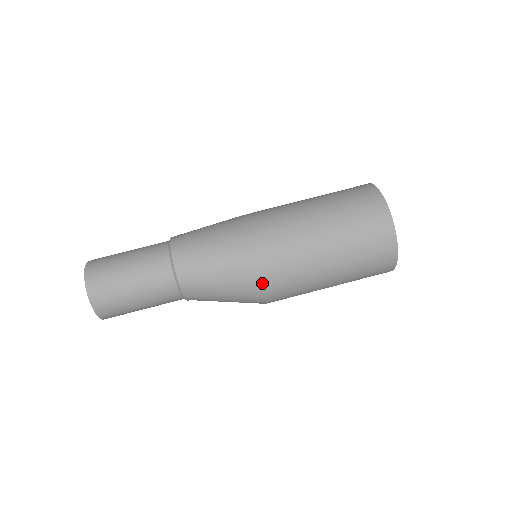
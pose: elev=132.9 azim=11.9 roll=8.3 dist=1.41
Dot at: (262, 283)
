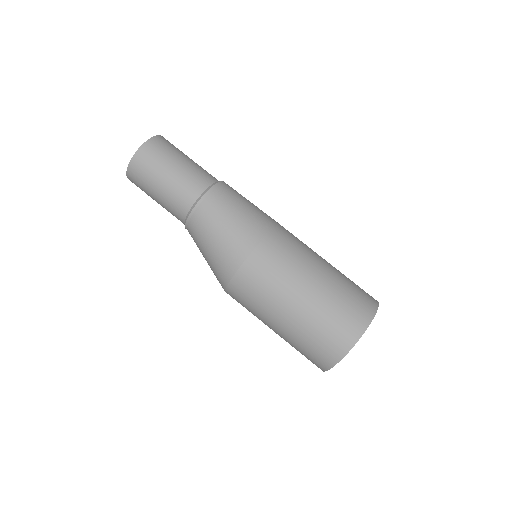
Dot at: (244, 262)
